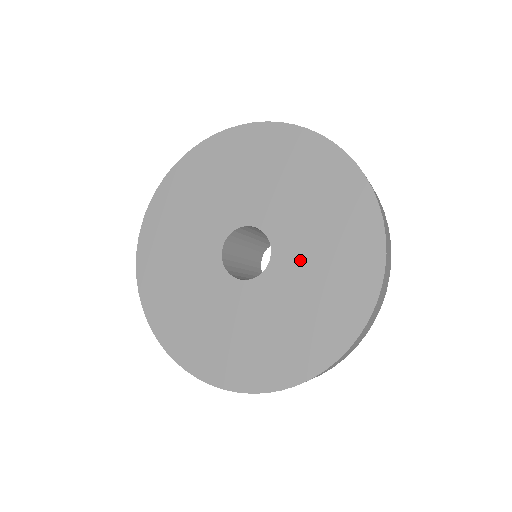
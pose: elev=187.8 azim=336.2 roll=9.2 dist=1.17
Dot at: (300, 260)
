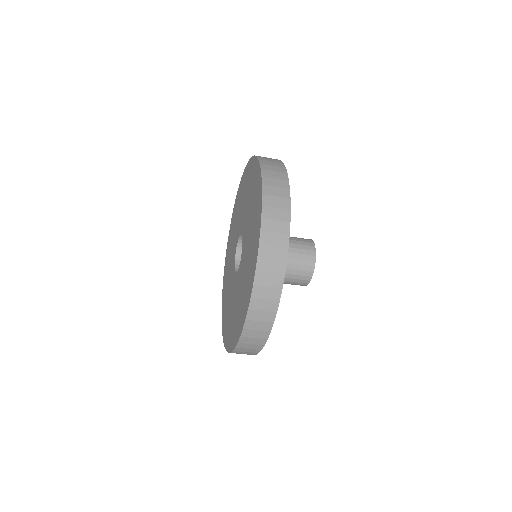
Dot at: (242, 274)
